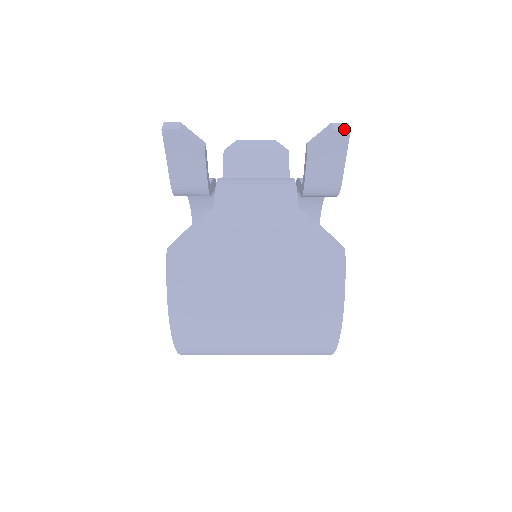
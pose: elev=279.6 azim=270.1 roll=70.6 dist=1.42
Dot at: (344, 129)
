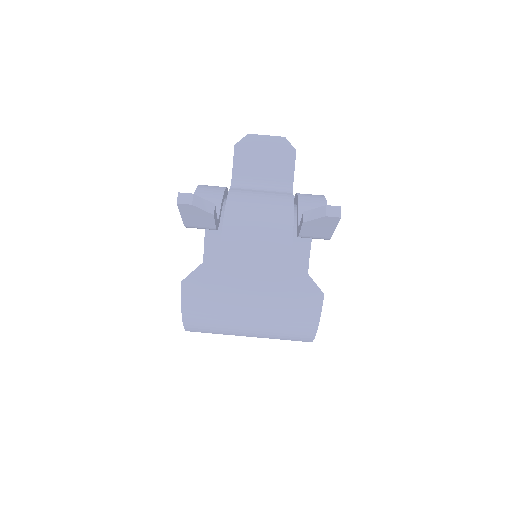
Dot at: (335, 216)
